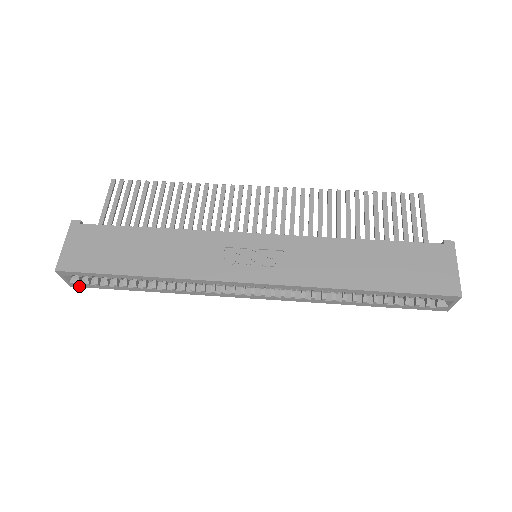
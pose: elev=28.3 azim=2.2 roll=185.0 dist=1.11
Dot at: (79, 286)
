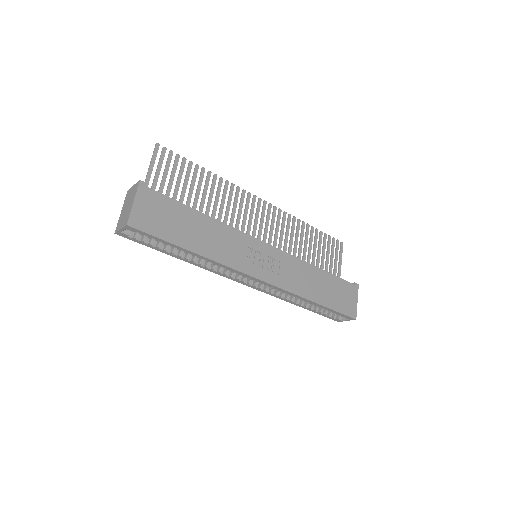
Dot at: (123, 236)
